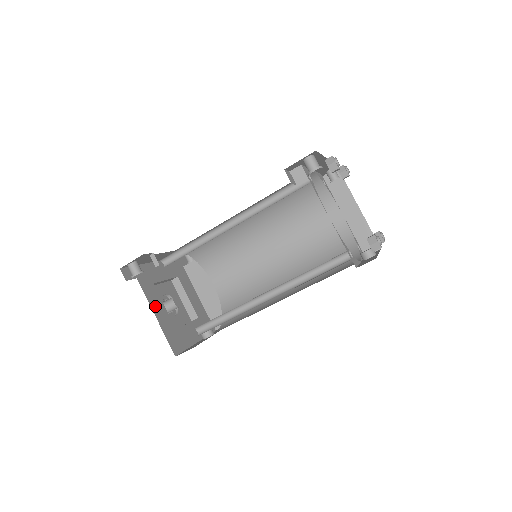
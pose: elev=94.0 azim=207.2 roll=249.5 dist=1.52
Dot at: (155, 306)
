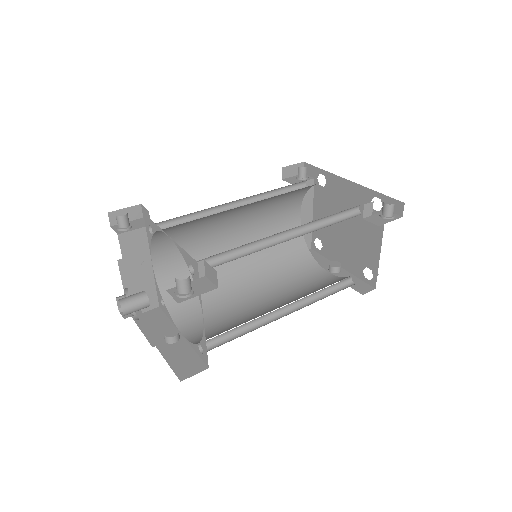
Dot at: occluded
